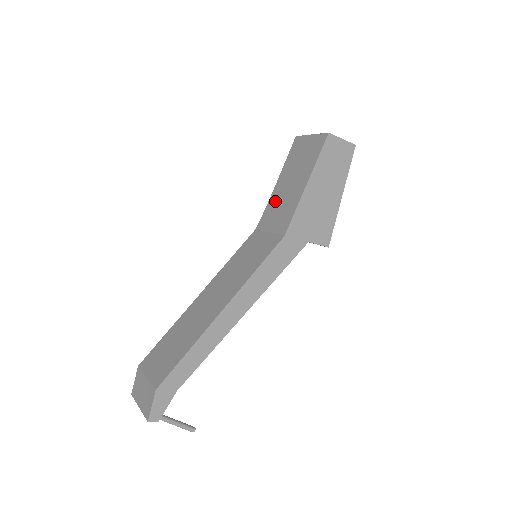
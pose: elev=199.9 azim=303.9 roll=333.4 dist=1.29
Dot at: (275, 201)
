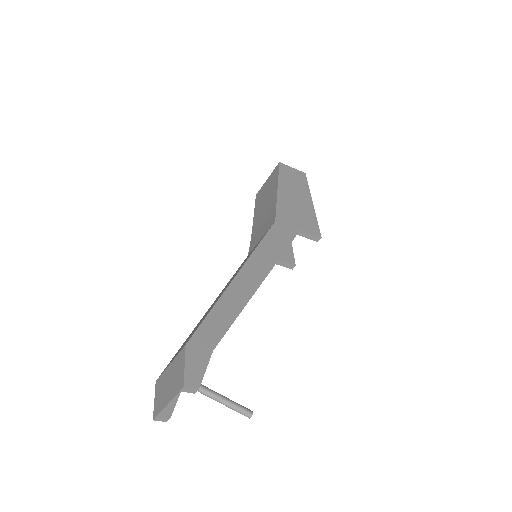
Dot at: (257, 227)
